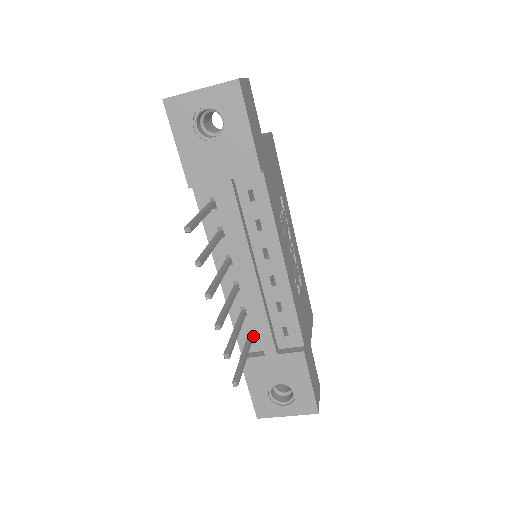
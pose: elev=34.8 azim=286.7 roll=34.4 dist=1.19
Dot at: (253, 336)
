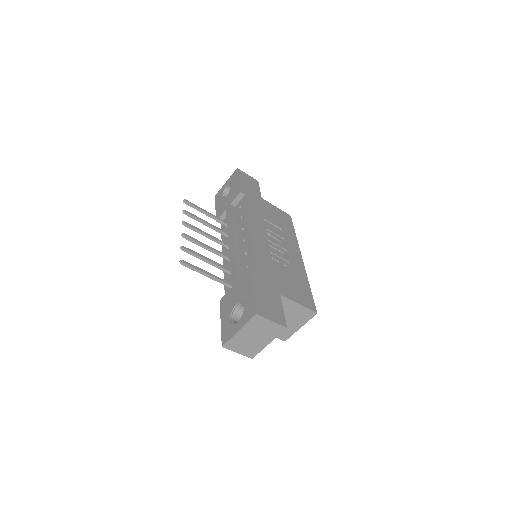
Dot at: occluded
